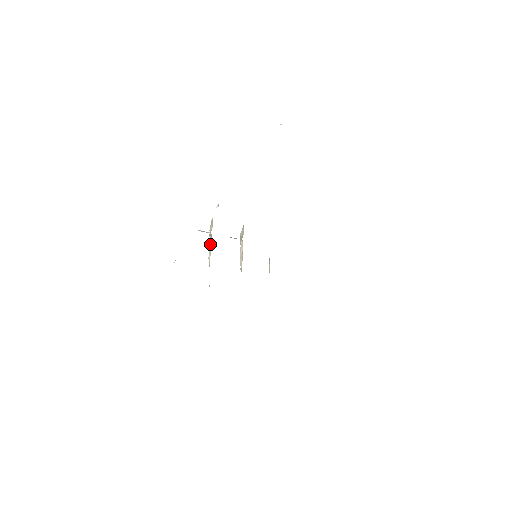
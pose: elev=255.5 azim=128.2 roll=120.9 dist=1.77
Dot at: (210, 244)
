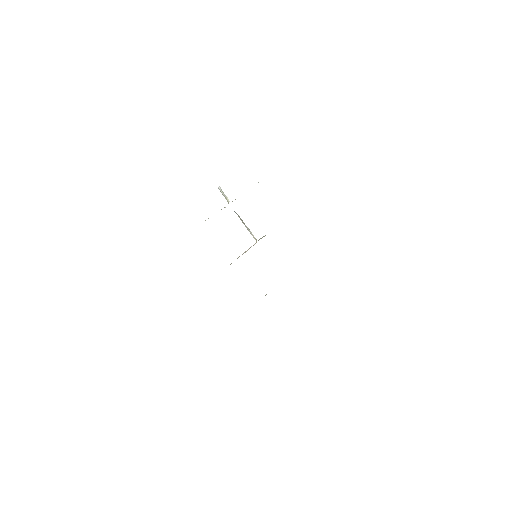
Dot at: occluded
